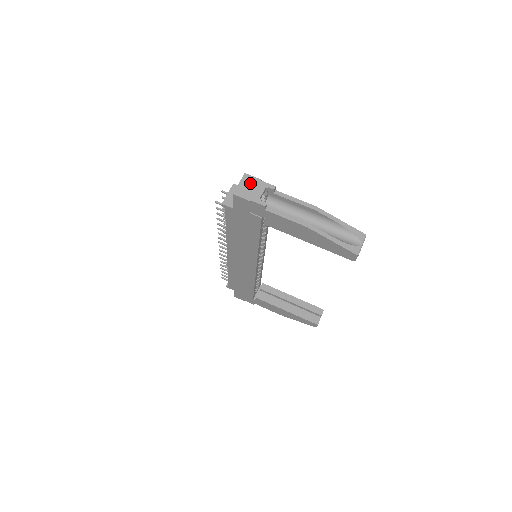
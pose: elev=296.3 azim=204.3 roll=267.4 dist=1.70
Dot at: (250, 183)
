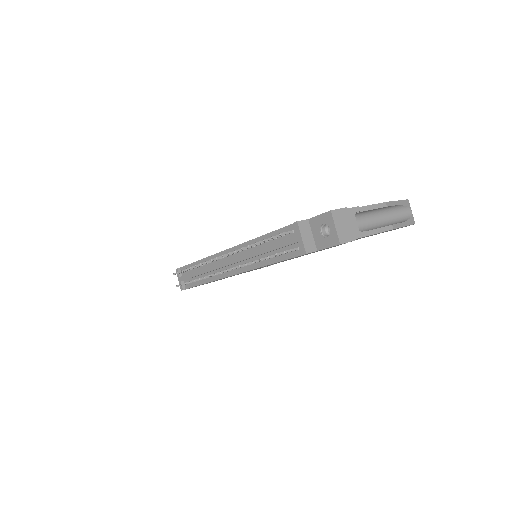
Dot at: (342, 219)
